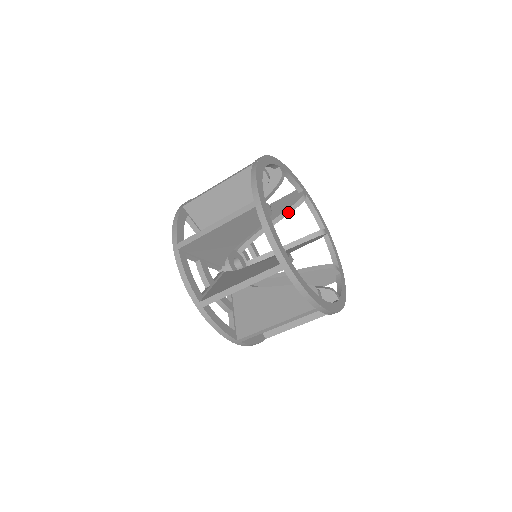
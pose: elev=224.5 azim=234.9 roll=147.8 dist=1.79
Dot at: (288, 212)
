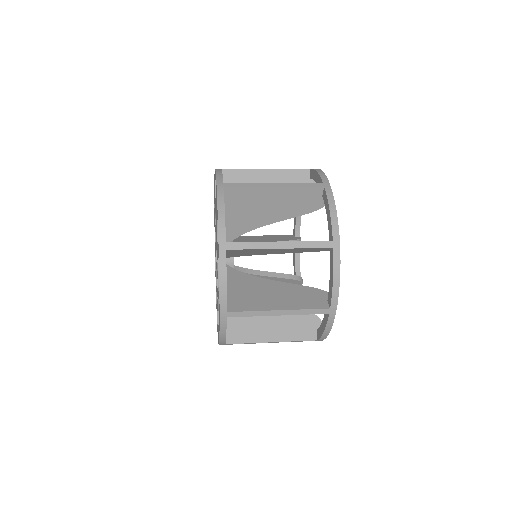
Dot at: occluded
